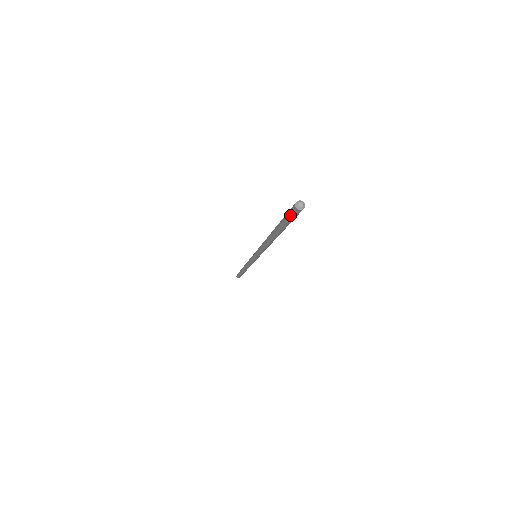
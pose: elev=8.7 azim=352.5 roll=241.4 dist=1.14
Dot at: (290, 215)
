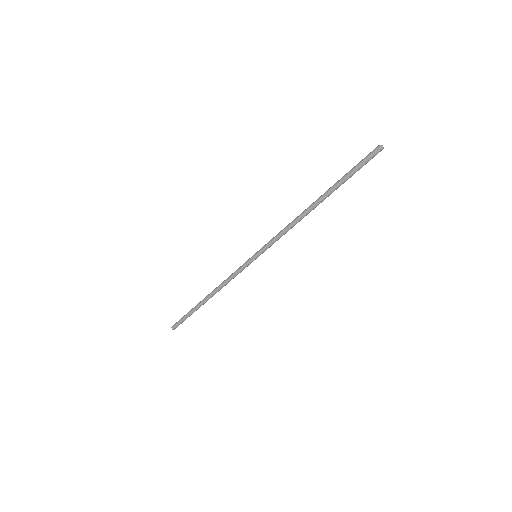
Dot at: (367, 158)
